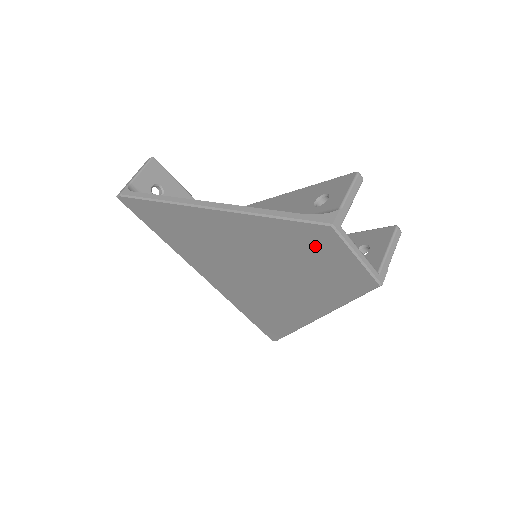
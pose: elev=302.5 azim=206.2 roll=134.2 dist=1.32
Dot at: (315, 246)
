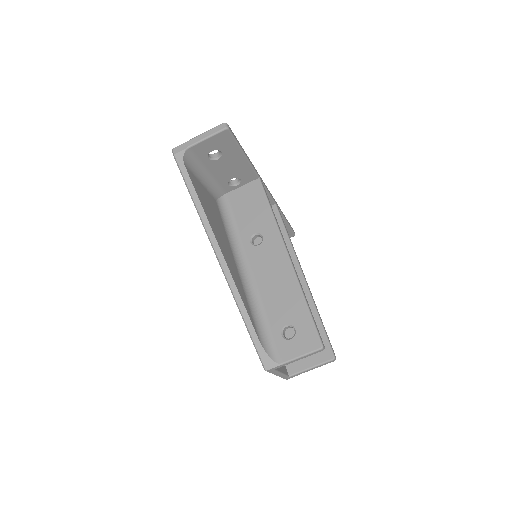
Dot at: occluded
